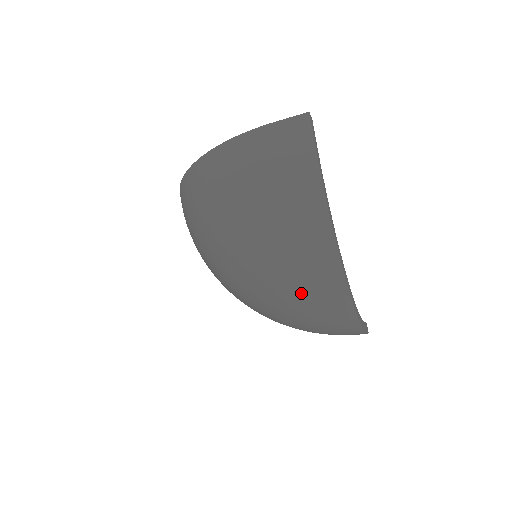
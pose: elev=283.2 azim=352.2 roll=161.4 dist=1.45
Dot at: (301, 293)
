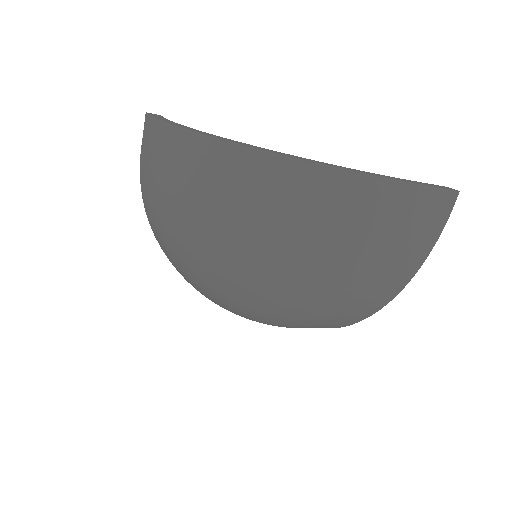
Dot at: (252, 214)
